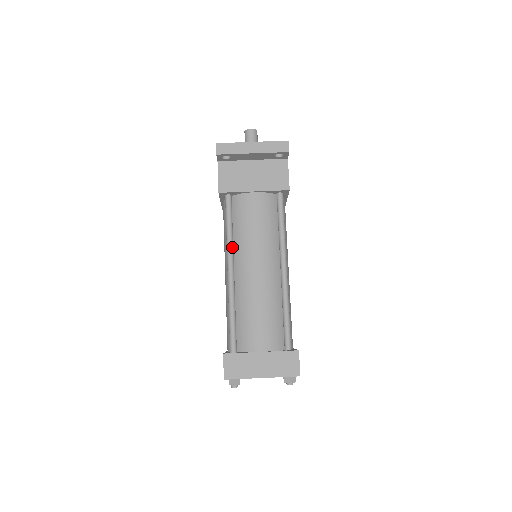
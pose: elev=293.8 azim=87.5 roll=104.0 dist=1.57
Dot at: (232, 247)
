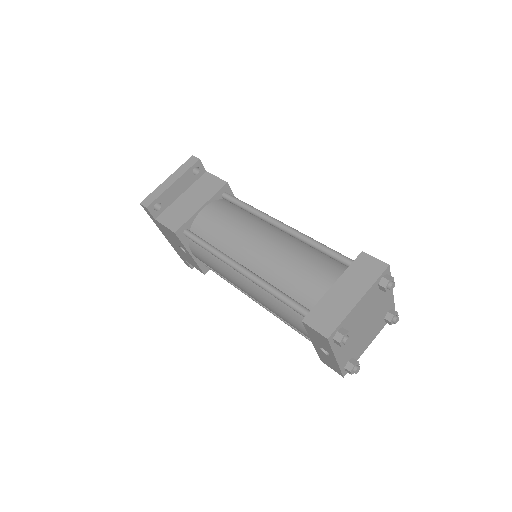
Dot at: (224, 254)
